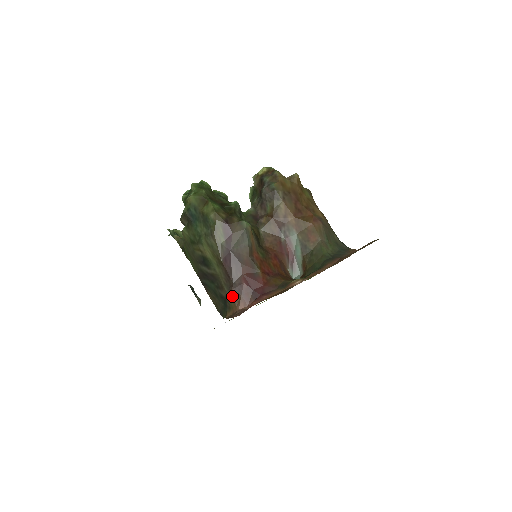
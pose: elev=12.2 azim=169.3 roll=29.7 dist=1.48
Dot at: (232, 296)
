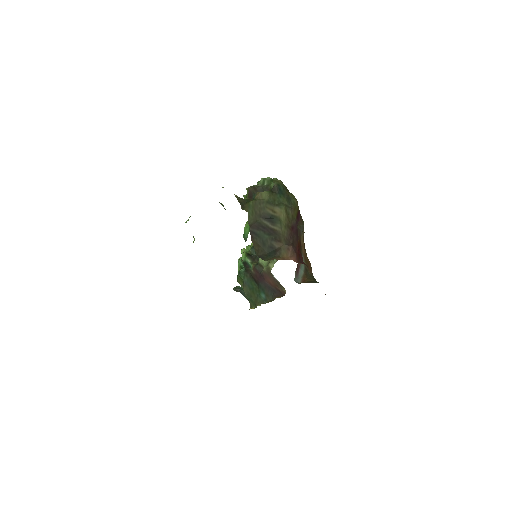
Dot at: (289, 249)
